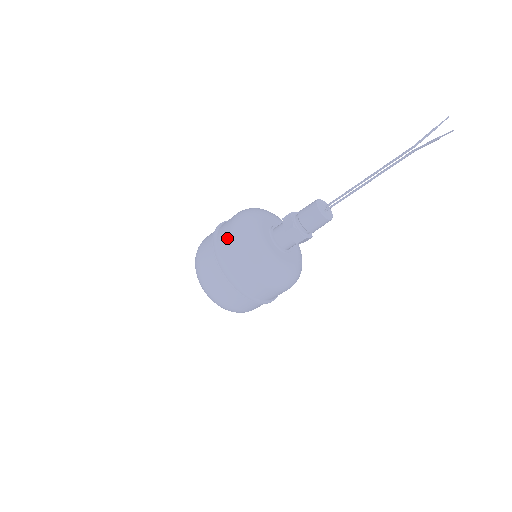
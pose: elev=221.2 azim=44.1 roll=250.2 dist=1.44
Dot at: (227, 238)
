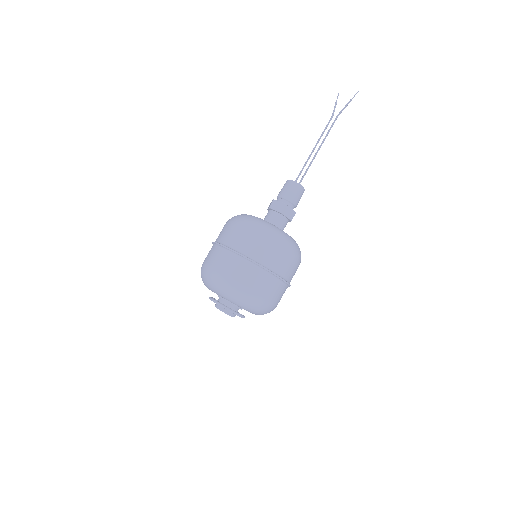
Dot at: (245, 237)
